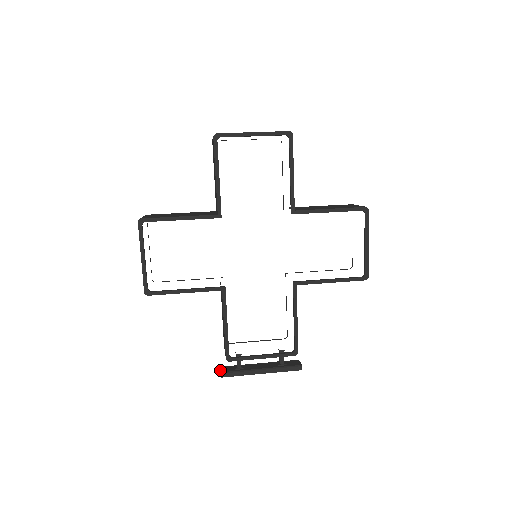
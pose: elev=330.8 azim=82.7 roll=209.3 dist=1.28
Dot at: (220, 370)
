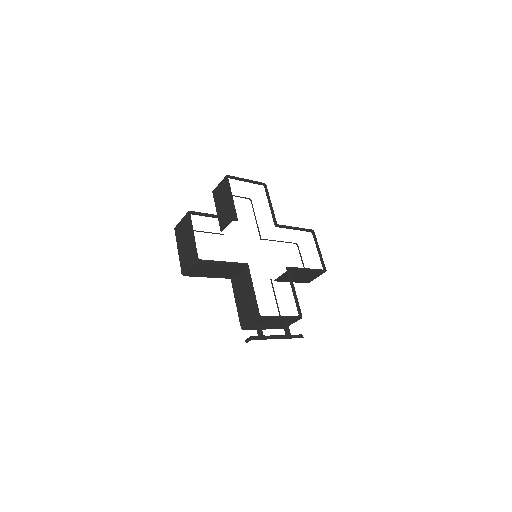
Dot at: (249, 337)
